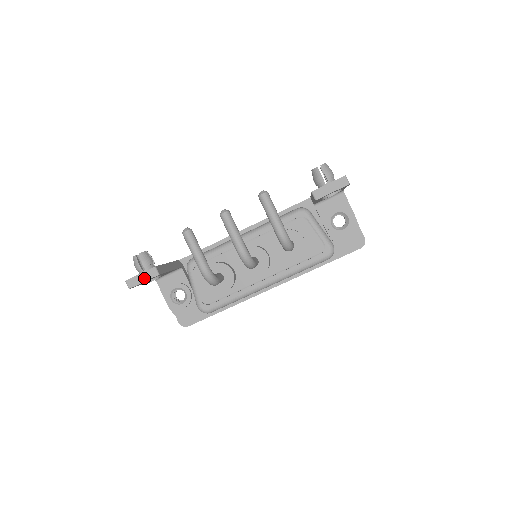
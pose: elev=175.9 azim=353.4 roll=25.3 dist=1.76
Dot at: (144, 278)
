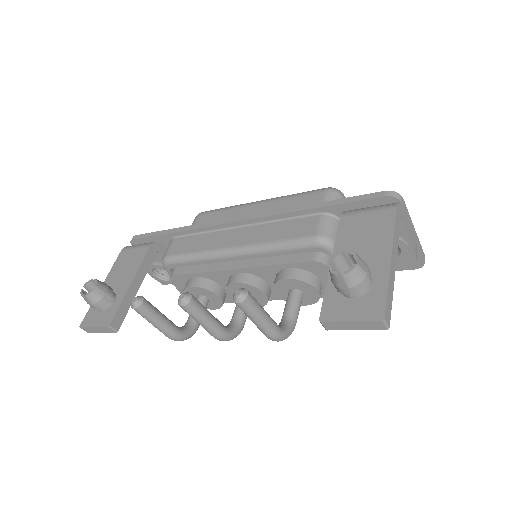
Dot at: (100, 331)
